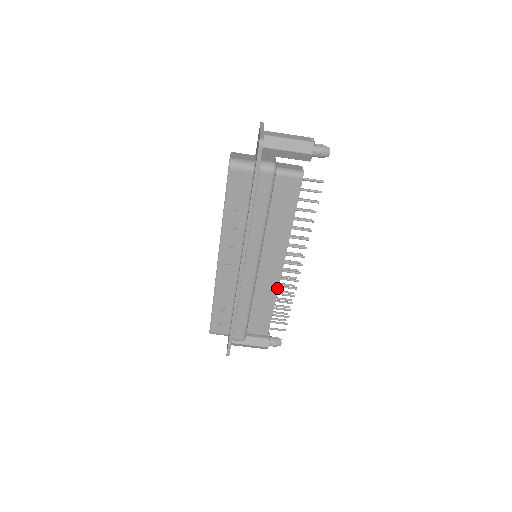
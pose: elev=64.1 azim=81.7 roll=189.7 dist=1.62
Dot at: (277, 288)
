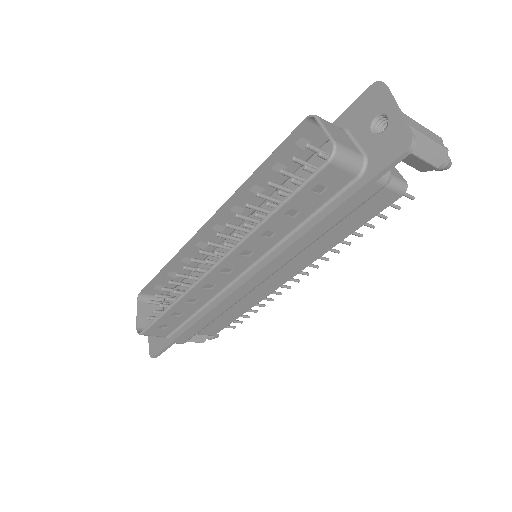
Dot at: (264, 297)
